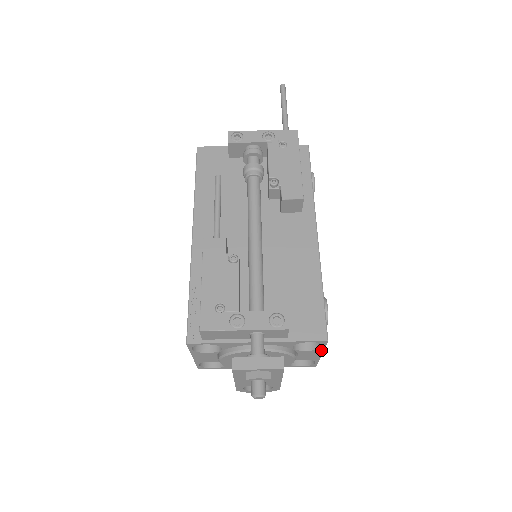
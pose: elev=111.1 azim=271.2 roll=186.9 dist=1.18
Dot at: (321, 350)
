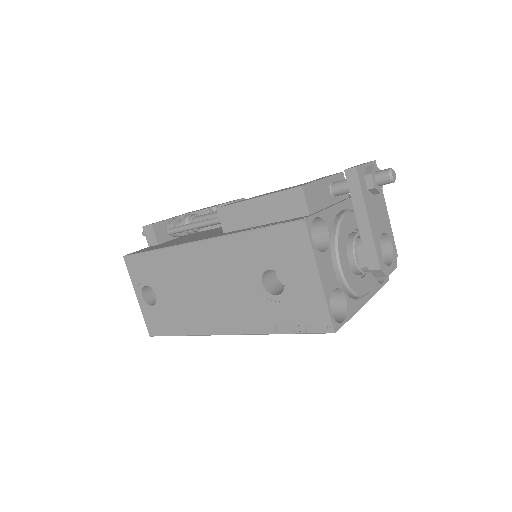
Dot at: occluded
